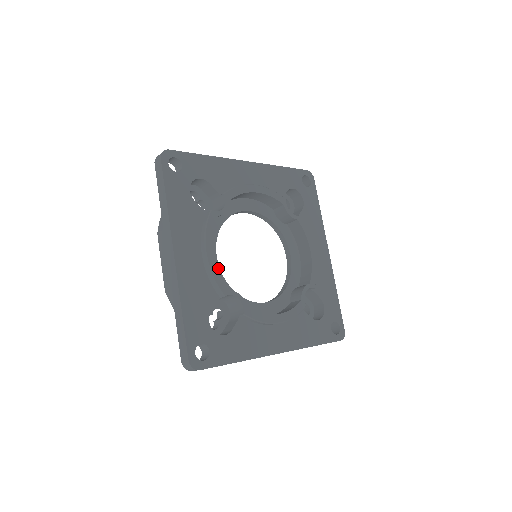
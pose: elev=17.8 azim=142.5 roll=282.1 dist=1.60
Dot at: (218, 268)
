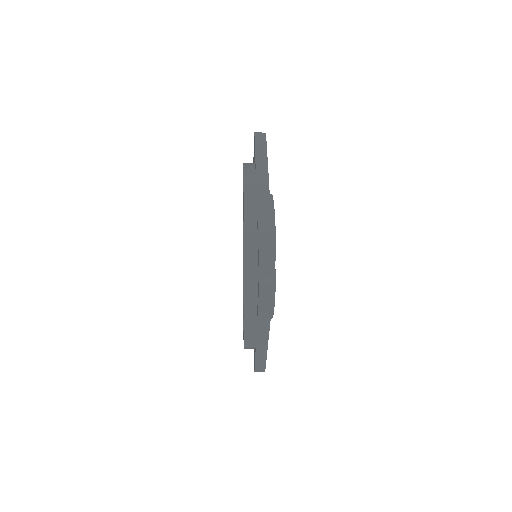
Dot at: occluded
